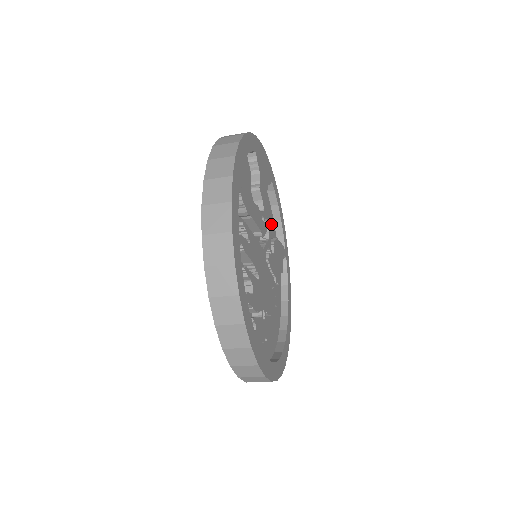
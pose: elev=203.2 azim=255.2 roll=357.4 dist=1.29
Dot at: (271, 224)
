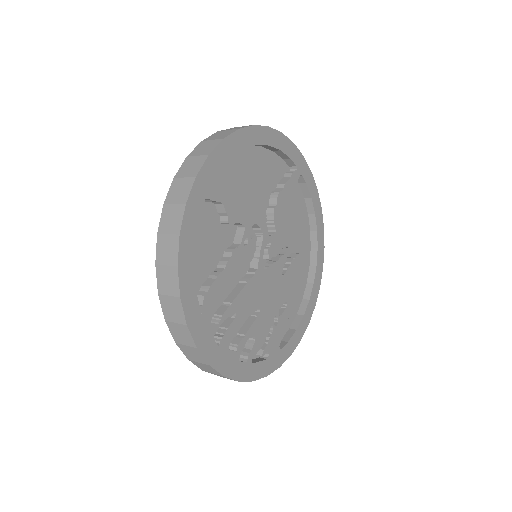
Dot at: (269, 167)
